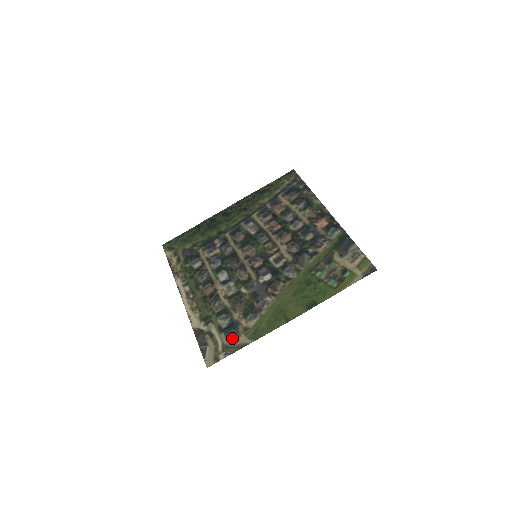
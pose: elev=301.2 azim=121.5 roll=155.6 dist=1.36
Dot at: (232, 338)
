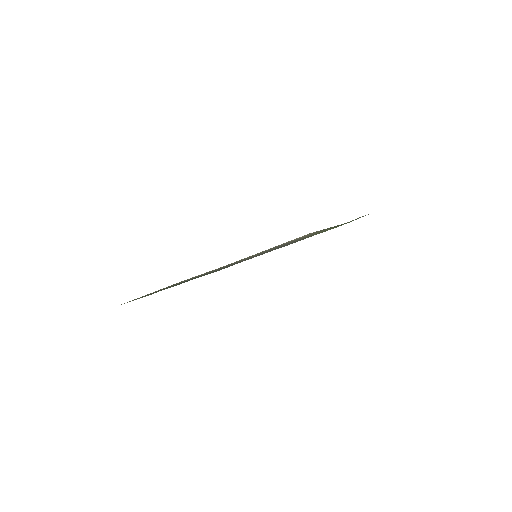
Dot at: (307, 235)
